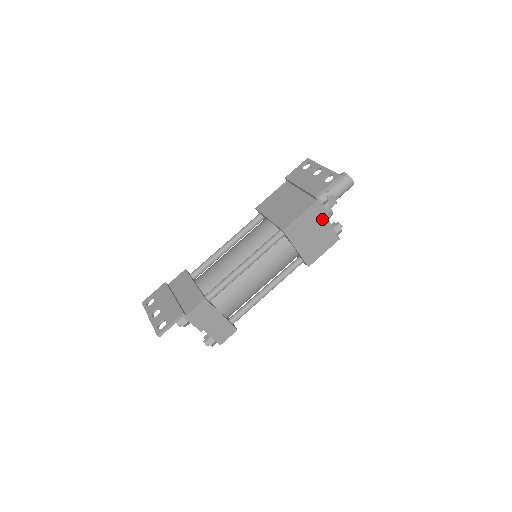
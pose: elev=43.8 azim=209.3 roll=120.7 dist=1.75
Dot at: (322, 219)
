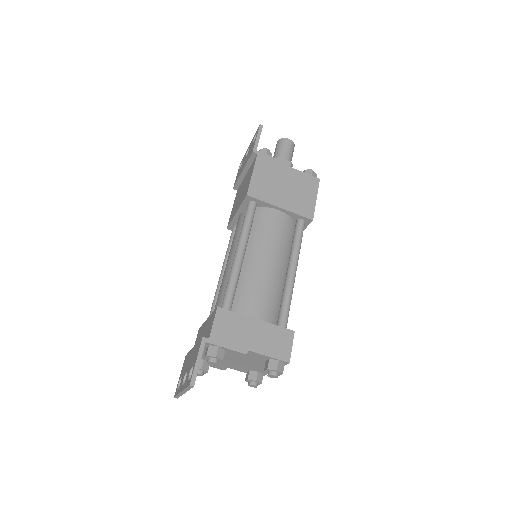
Dot at: (280, 168)
